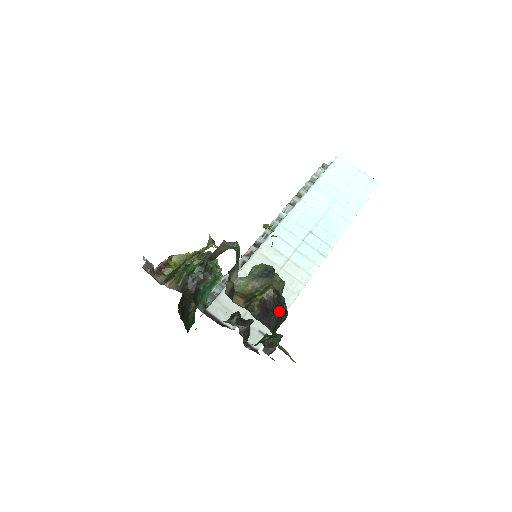
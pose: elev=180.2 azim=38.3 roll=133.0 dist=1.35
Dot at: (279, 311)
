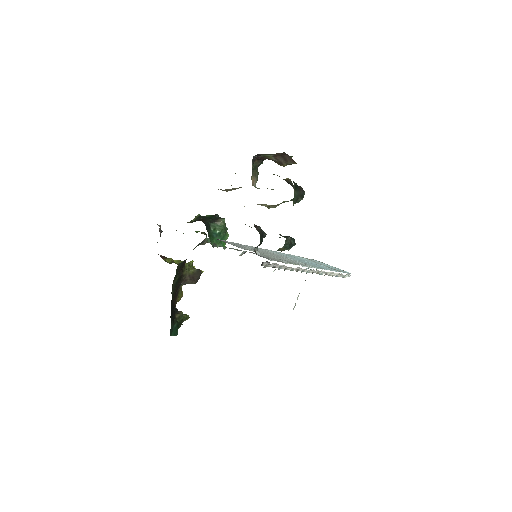
Dot at: occluded
